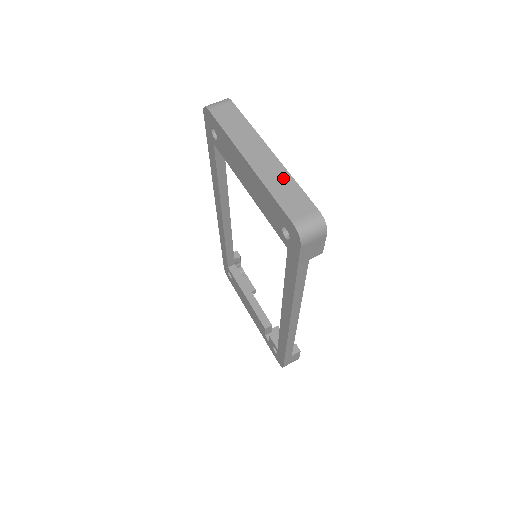
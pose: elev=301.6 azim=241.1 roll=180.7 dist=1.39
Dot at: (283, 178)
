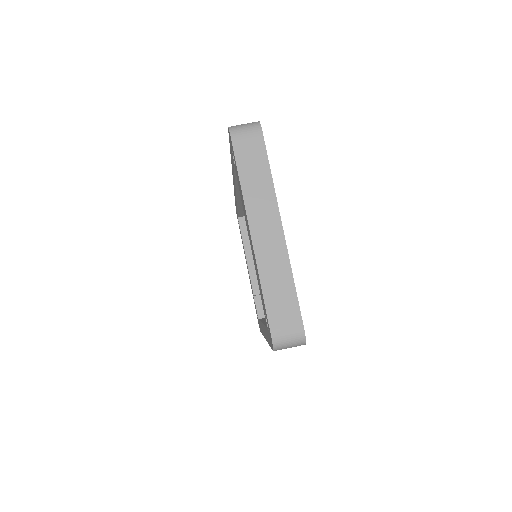
Dot at: (282, 271)
